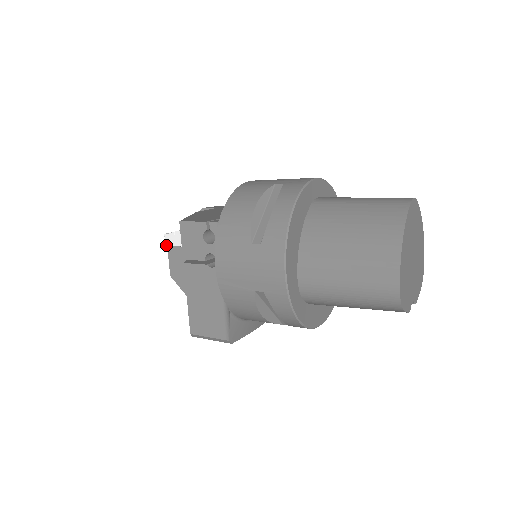
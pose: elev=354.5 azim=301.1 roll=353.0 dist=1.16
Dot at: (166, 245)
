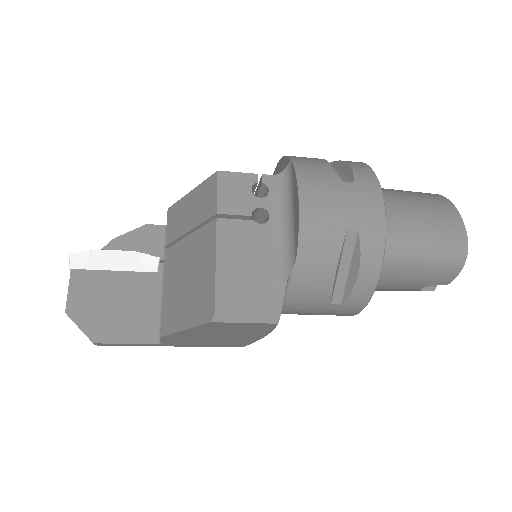
Dot at: (69, 268)
